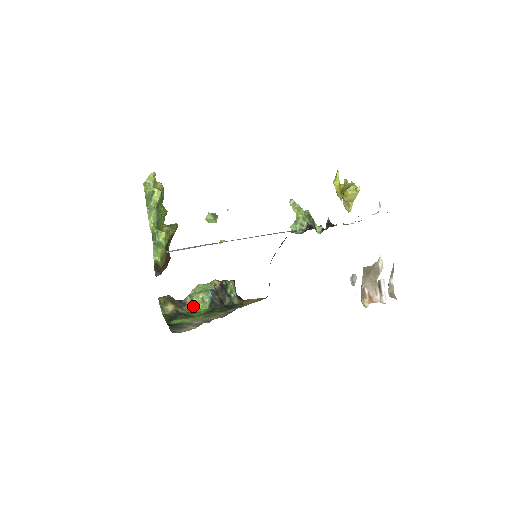
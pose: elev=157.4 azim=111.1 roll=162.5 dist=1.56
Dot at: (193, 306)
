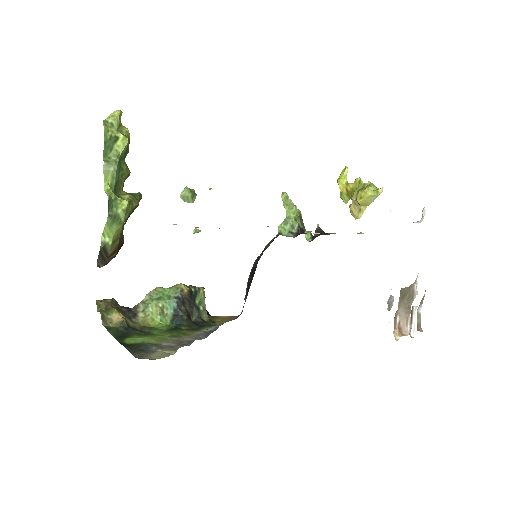
Dot at: (147, 318)
